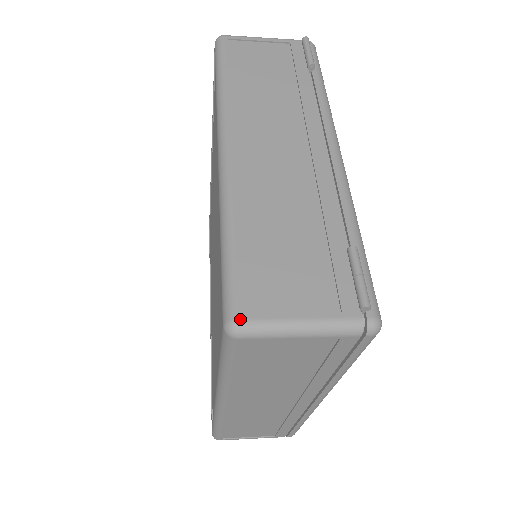
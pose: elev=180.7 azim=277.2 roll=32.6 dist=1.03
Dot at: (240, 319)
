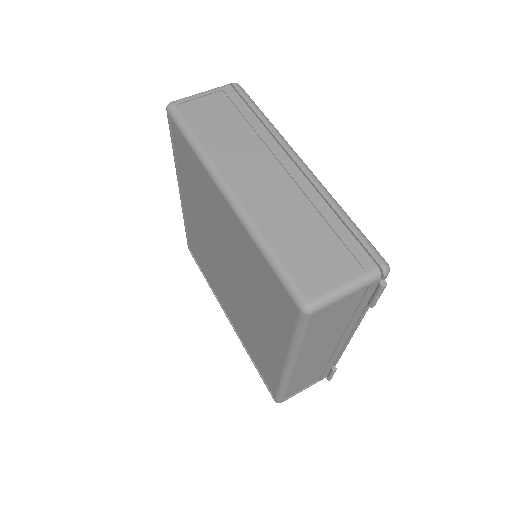
Dot at: occluded
